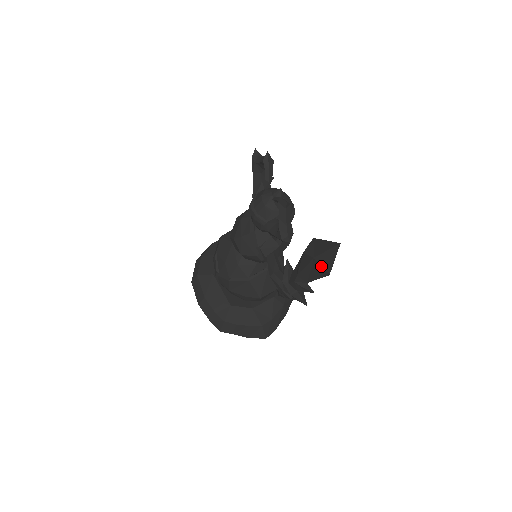
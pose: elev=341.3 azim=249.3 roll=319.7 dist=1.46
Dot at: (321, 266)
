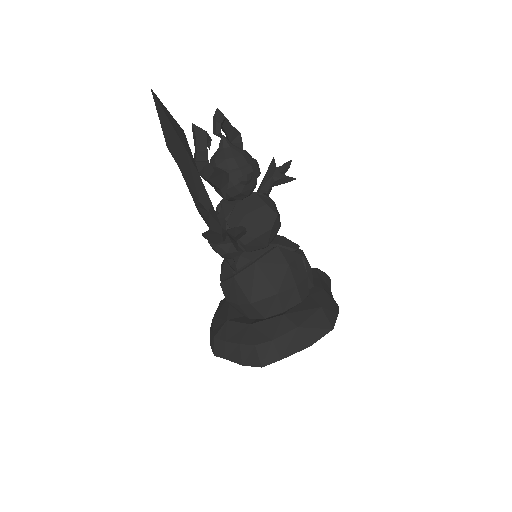
Dot at: occluded
